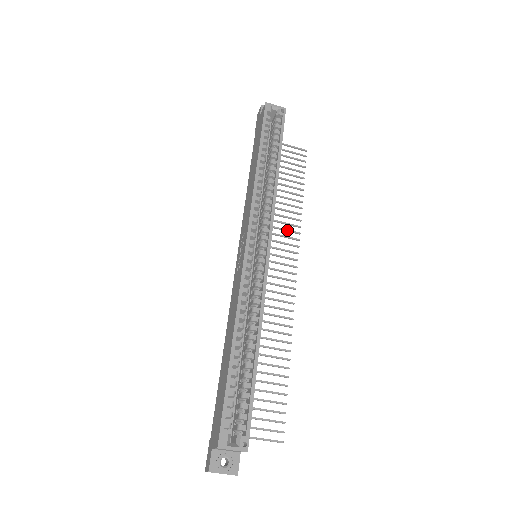
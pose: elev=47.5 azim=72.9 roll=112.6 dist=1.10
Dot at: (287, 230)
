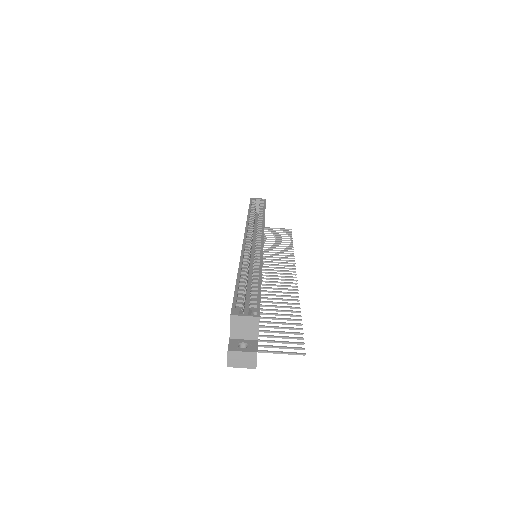
Dot at: (283, 257)
